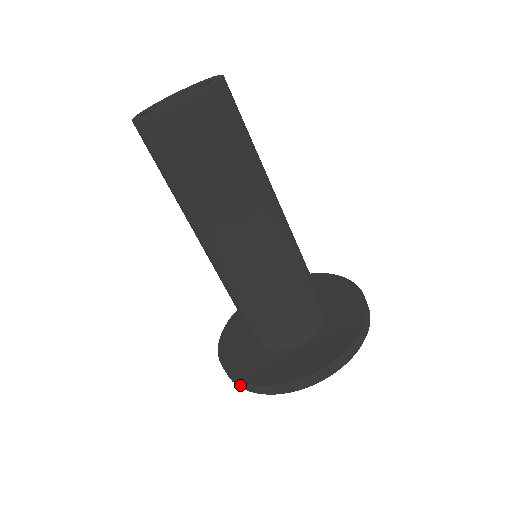
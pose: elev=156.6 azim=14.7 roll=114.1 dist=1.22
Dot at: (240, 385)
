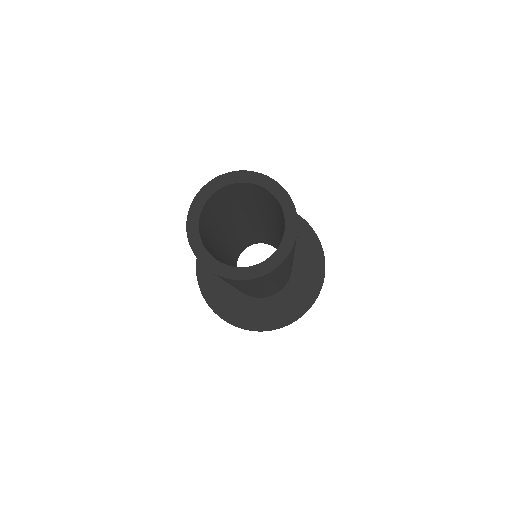
Dot at: occluded
